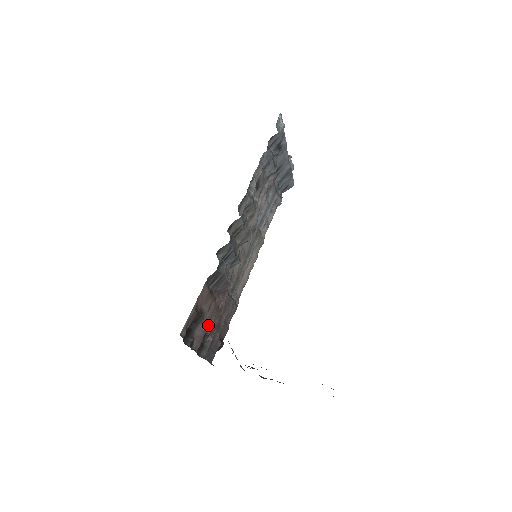
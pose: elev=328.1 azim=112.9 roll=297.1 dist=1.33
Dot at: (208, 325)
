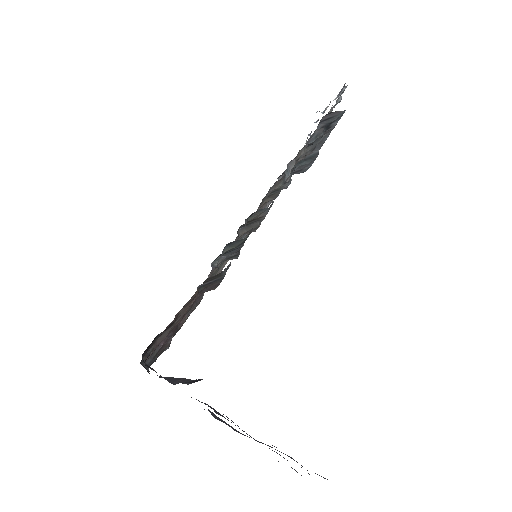
Dot at: occluded
